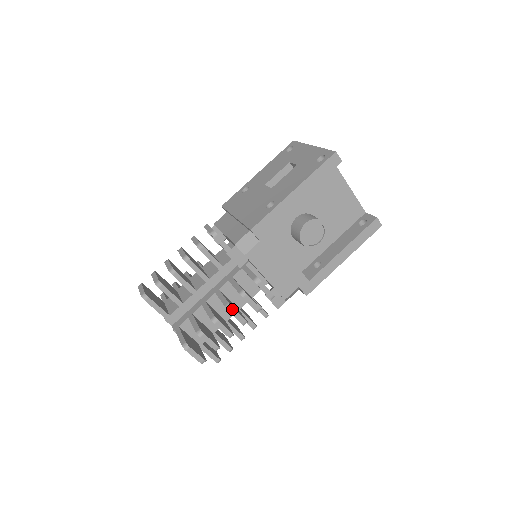
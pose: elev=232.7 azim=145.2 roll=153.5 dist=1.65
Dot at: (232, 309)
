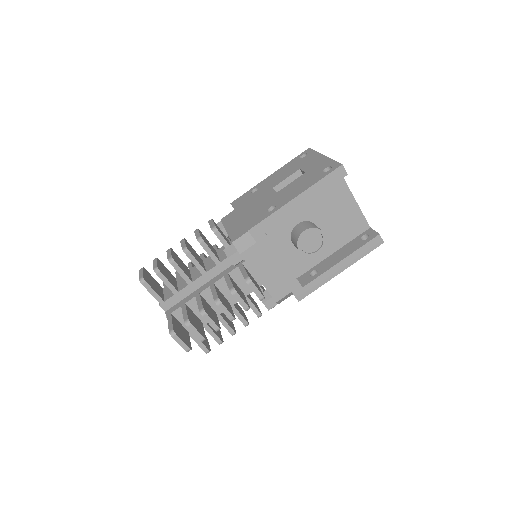
Dot at: (221, 304)
